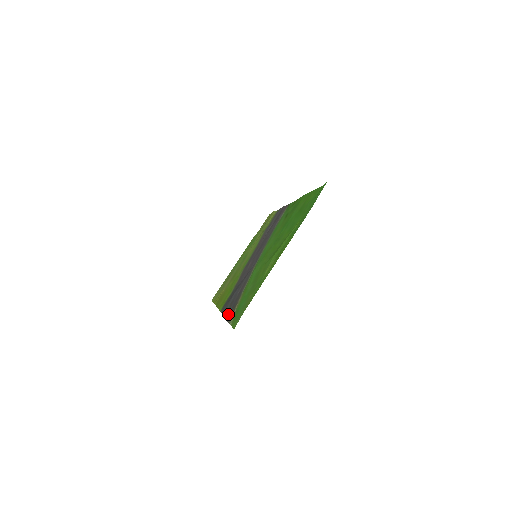
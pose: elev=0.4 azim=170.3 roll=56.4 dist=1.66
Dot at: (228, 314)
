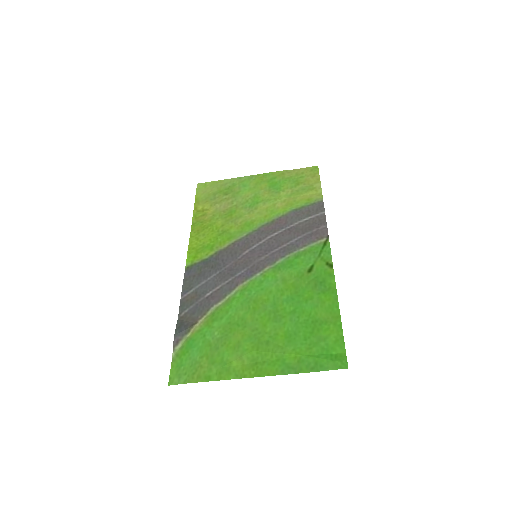
Dot at: (183, 315)
